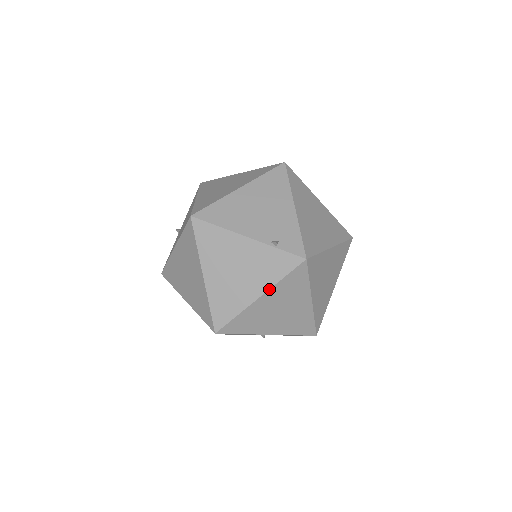
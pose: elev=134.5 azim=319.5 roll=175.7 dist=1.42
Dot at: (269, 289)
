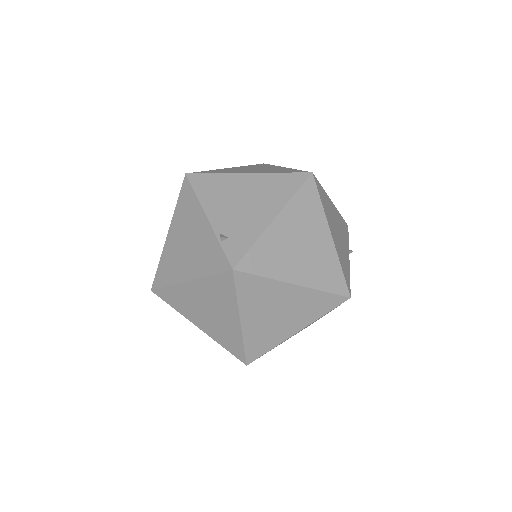
Dot at: (197, 278)
